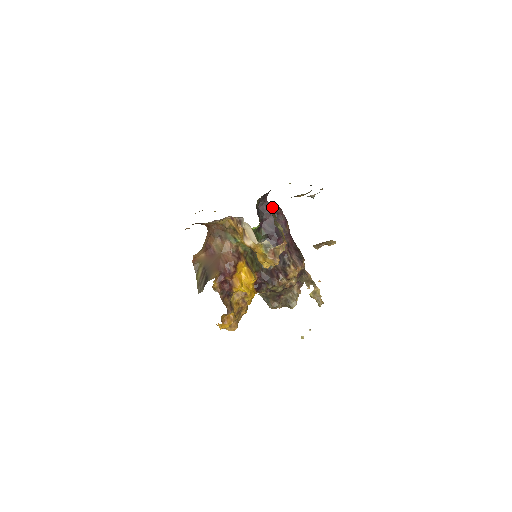
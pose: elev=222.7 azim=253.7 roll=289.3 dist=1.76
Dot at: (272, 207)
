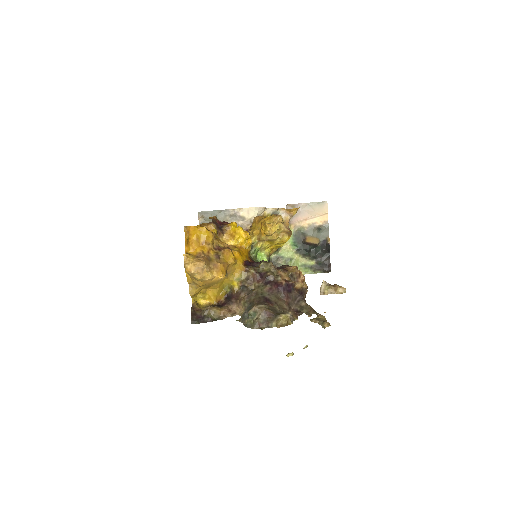
Dot at: occluded
